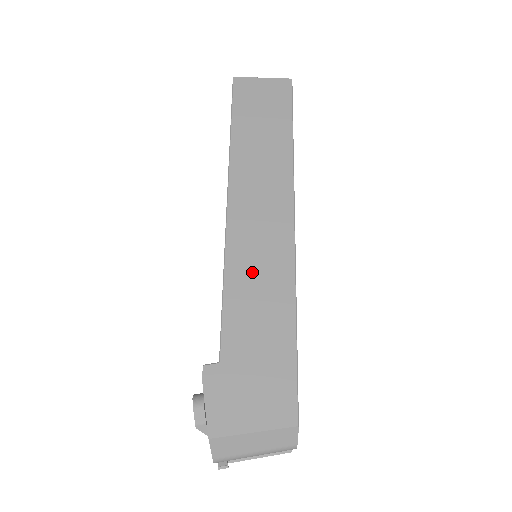
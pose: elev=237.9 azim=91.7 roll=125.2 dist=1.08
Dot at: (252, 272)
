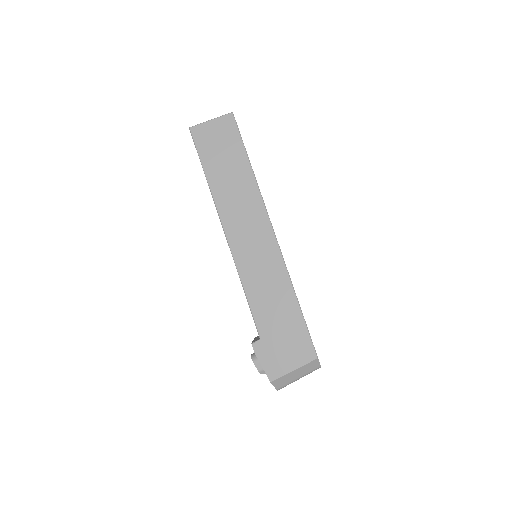
Dot at: (259, 276)
